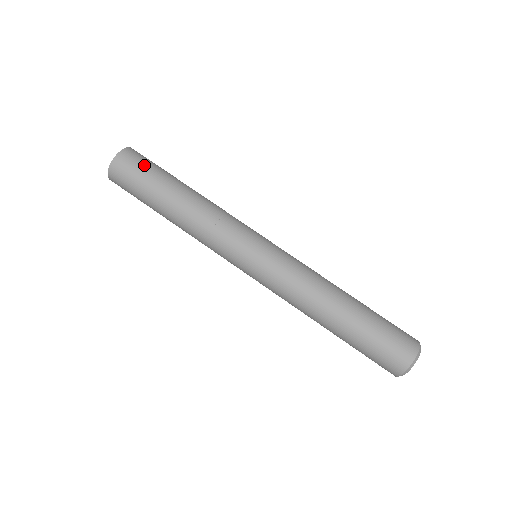
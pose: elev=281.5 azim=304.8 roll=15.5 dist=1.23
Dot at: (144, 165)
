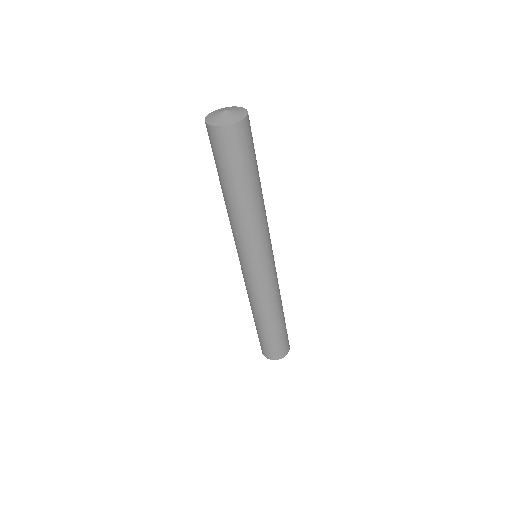
Dot at: (249, 148)
